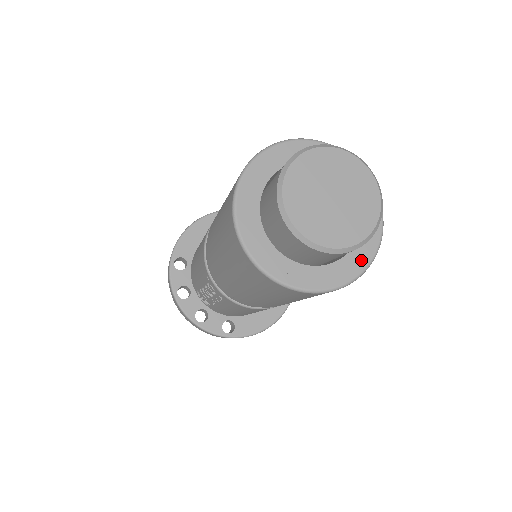
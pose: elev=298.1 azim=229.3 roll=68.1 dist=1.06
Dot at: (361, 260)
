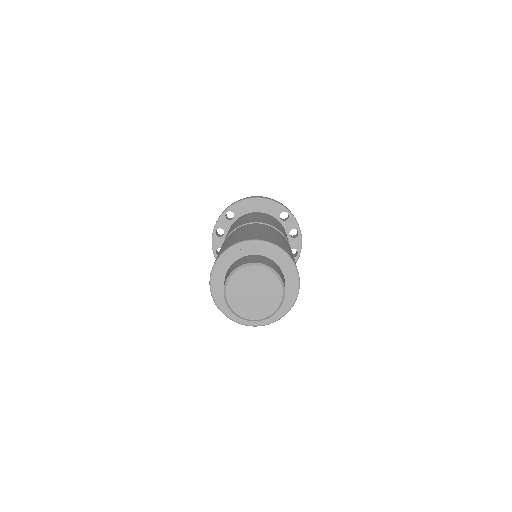
Dot at: occluded
